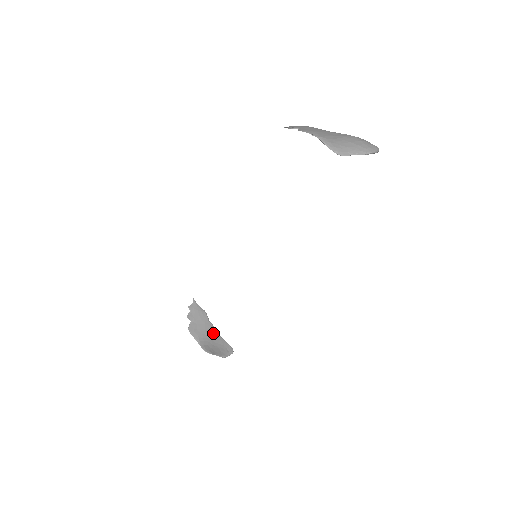
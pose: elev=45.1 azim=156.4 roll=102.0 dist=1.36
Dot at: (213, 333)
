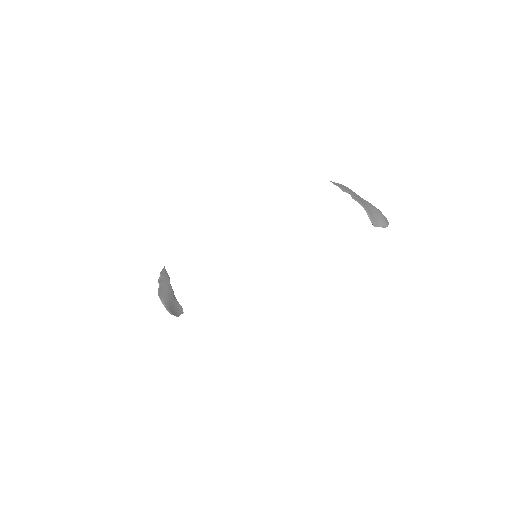
Dot at: (172, 295)
